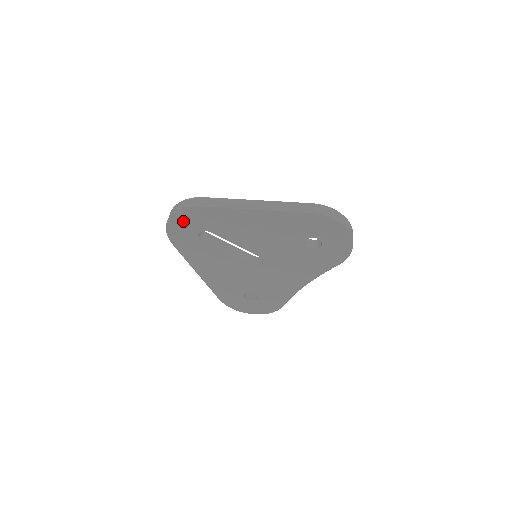
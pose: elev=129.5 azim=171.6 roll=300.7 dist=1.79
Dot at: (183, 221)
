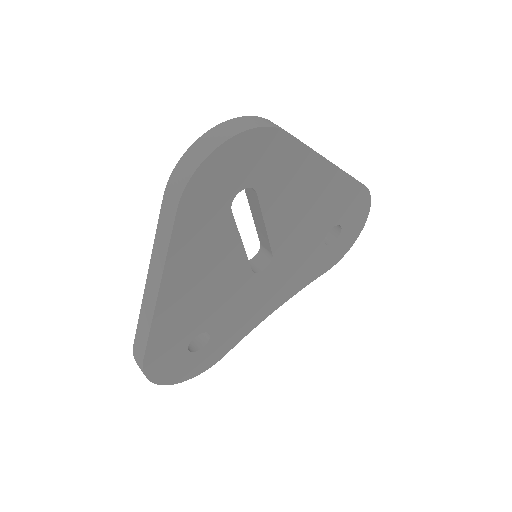
Dot at: (241, 156)
